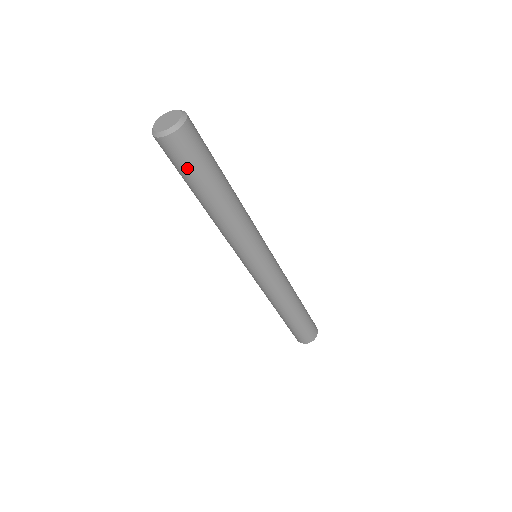
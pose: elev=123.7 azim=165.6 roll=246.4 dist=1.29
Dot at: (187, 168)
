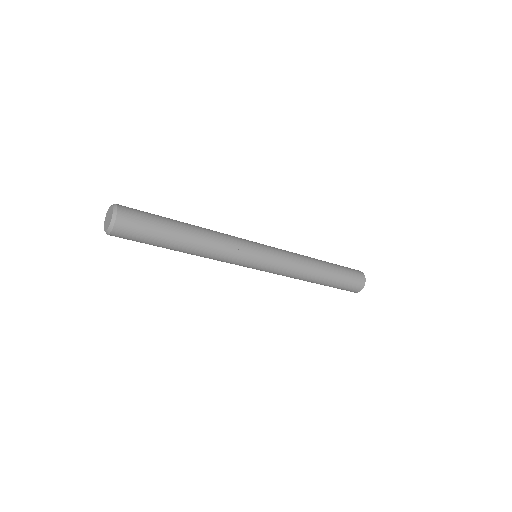
Dot at: (143, 240)
